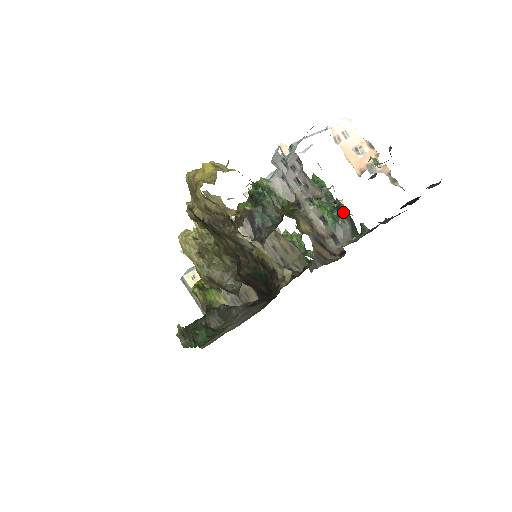
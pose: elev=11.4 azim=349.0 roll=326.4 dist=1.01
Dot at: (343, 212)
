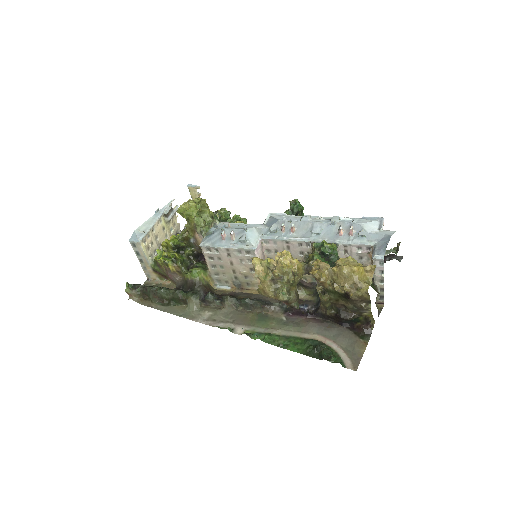
Dot at: occluded
